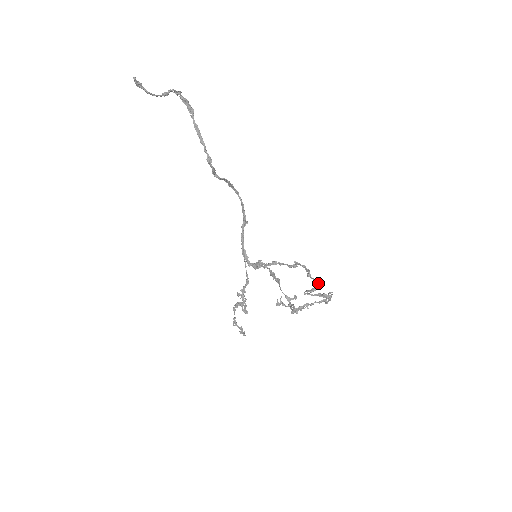
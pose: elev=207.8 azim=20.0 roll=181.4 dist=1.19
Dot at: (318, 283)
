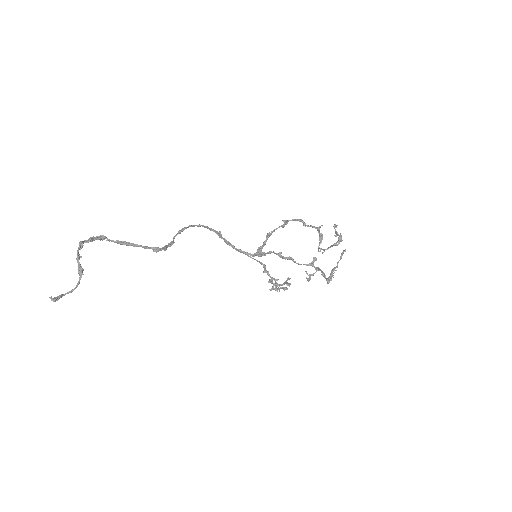
Dot at: (319, 227)
